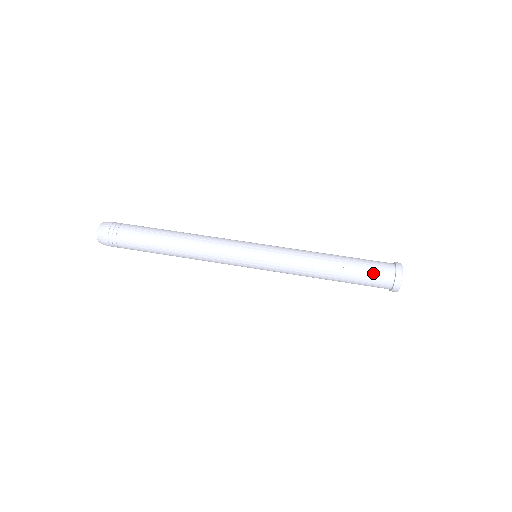
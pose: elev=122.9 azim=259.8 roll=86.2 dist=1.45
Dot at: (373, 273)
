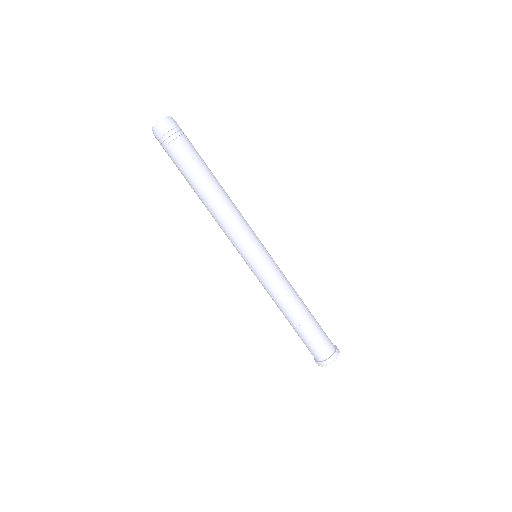
Dot at: (313, 346)
